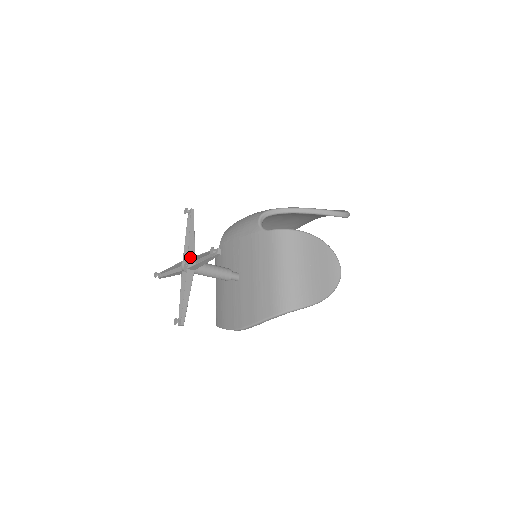
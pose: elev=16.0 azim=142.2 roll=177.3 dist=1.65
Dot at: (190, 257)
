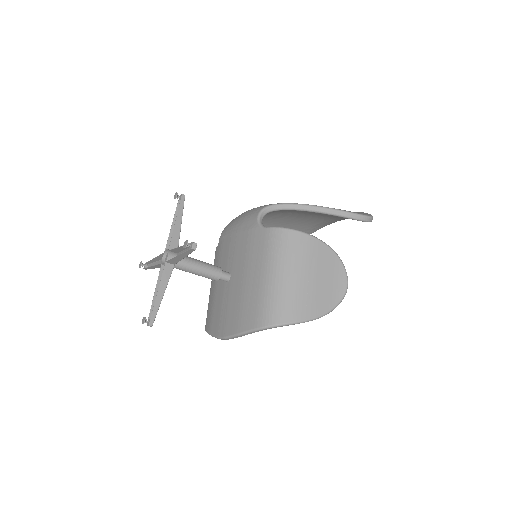
Dot at: occluded
